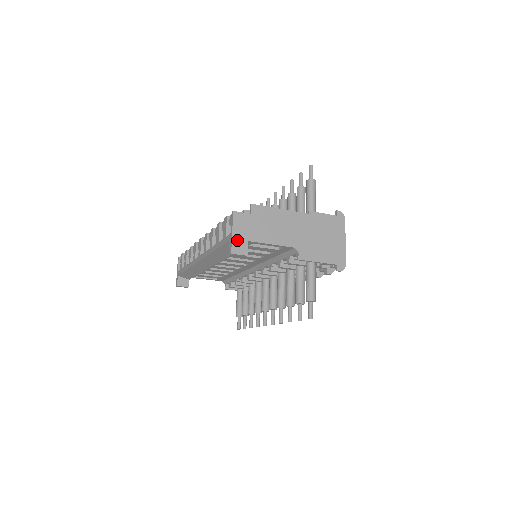
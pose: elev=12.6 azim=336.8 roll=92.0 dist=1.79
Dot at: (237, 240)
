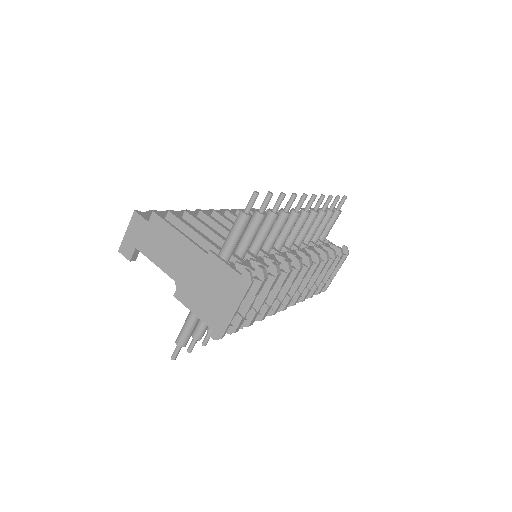
Dot at: (127, 241)
